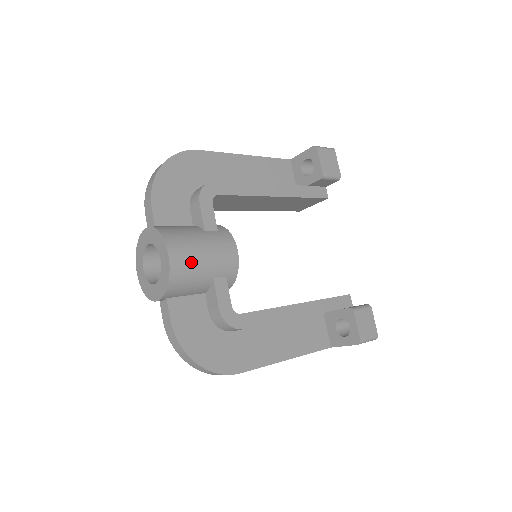
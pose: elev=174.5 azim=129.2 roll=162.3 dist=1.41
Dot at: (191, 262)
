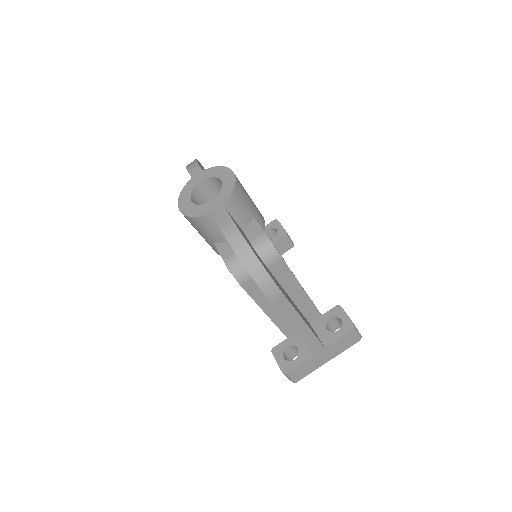
Dot at: (244, 190)
